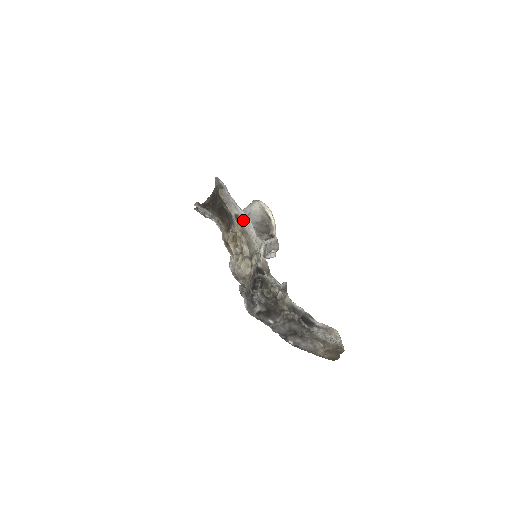
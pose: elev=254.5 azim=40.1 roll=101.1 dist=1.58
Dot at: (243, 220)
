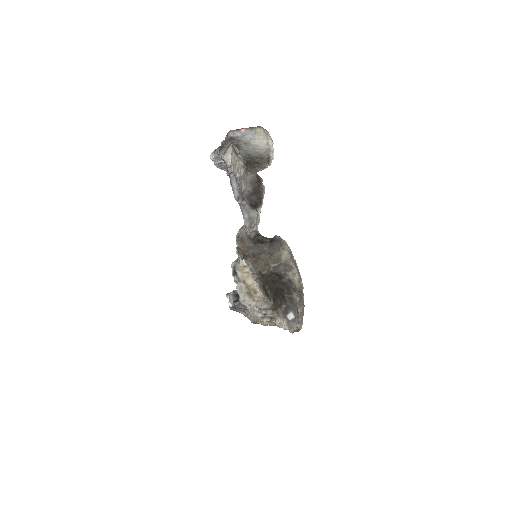
Dot at: occluded
